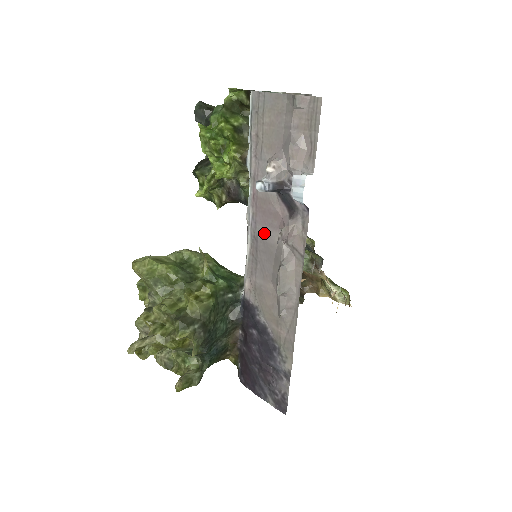
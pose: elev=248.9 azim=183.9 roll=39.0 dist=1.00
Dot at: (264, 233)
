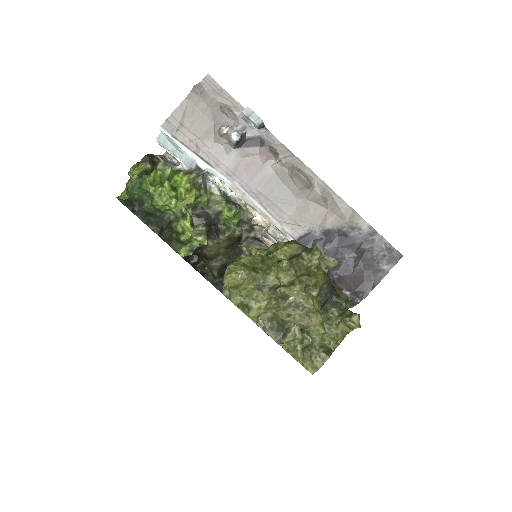
Dot at: (259, 181)
